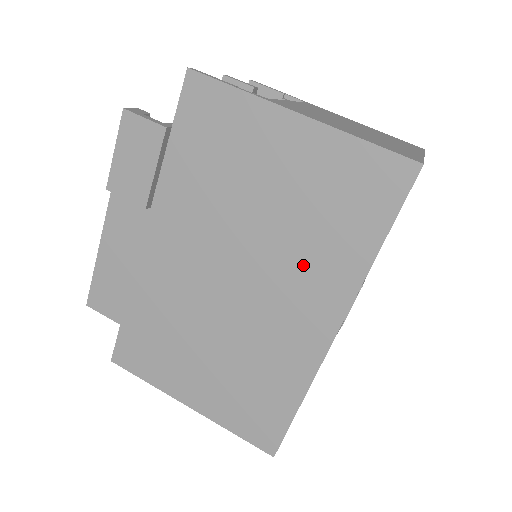
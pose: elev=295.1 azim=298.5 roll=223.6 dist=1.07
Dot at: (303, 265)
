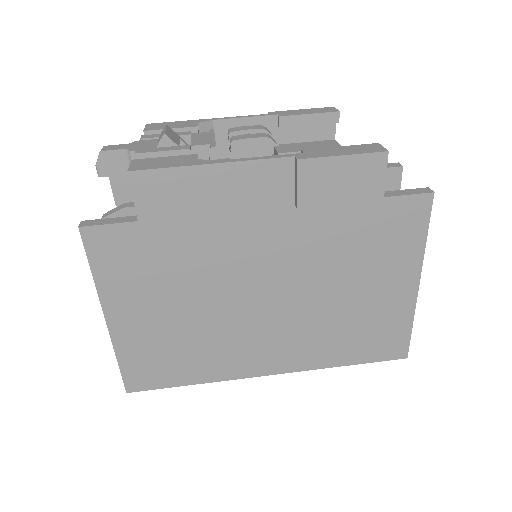
Dot at: (310, 335)
